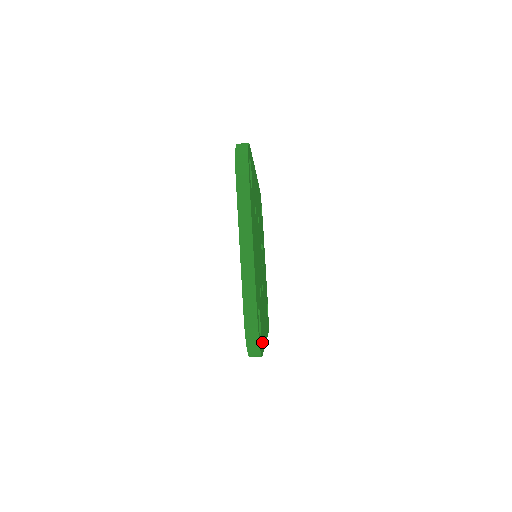
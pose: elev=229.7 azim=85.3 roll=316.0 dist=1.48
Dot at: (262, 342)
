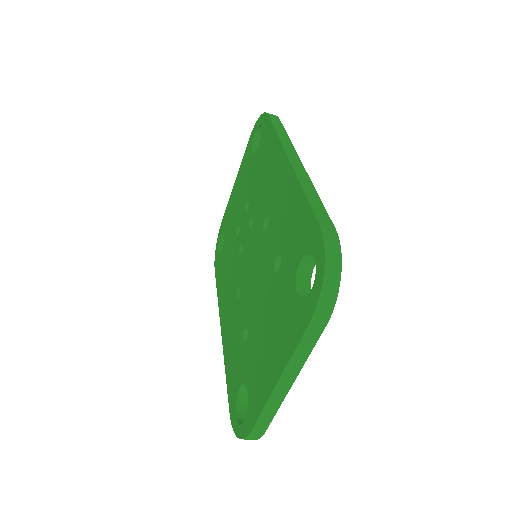
Dot at: occluded
